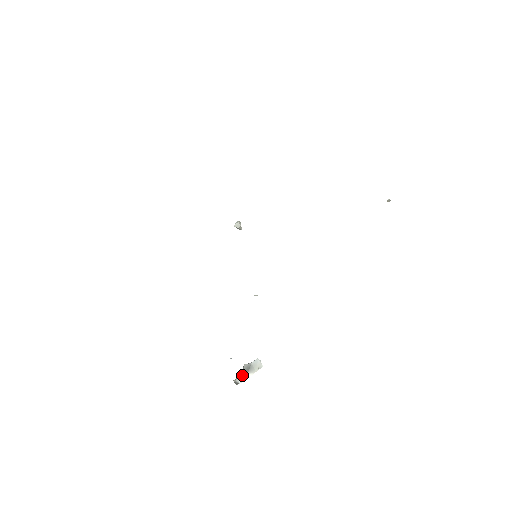
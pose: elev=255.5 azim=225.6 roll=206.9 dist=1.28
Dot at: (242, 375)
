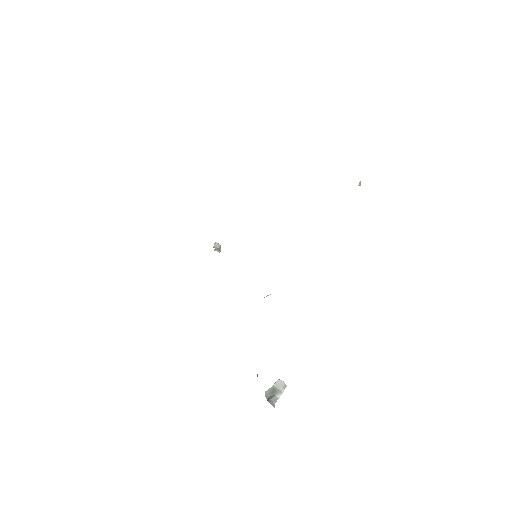
Dot at: (271, 397)
